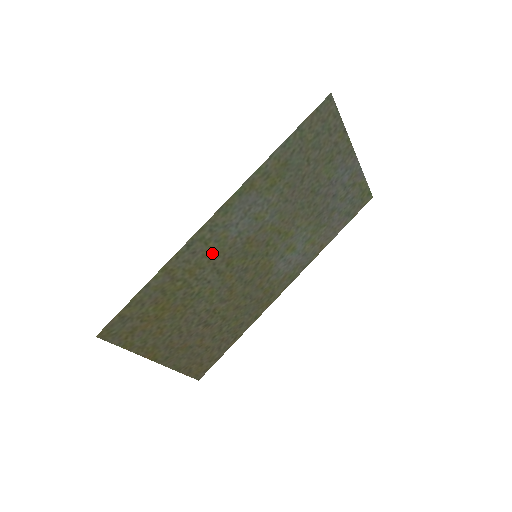
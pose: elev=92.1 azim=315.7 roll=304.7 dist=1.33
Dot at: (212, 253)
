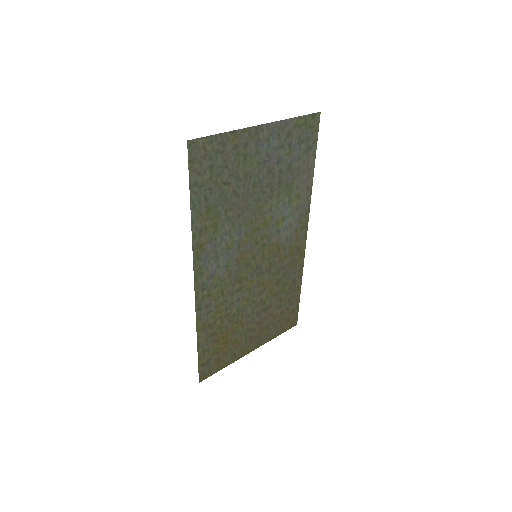
Dot at: (220, 292)
